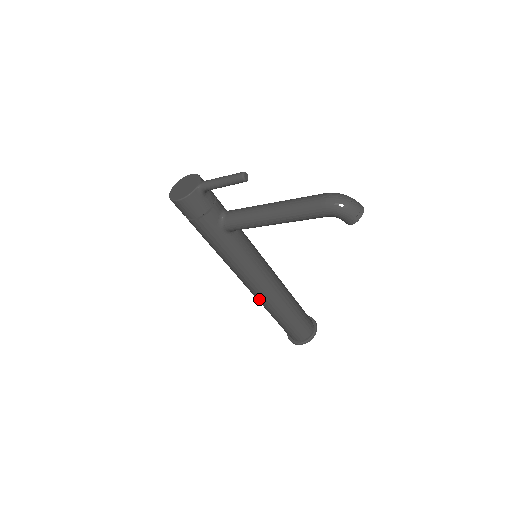
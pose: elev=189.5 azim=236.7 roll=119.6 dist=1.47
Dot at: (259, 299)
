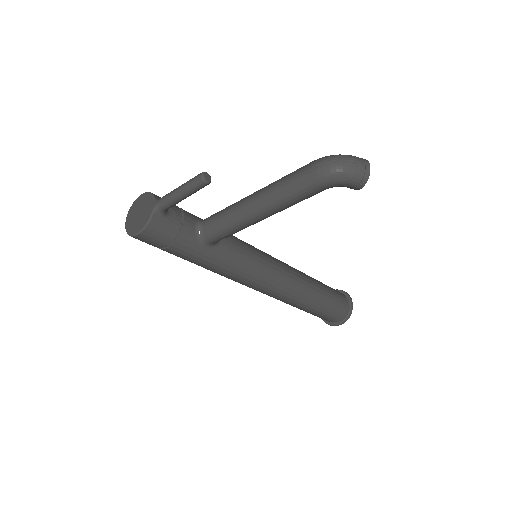
Dot at: (277, 298)
